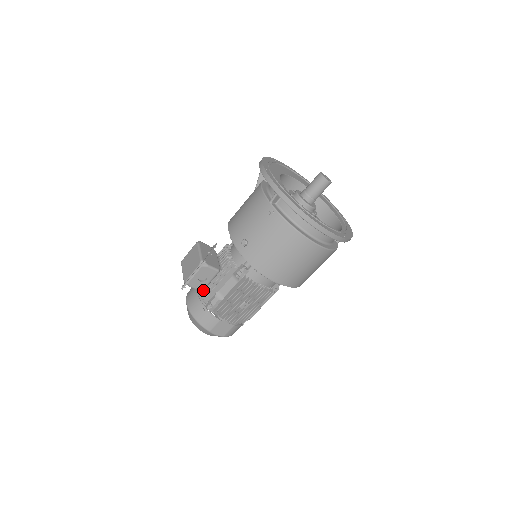
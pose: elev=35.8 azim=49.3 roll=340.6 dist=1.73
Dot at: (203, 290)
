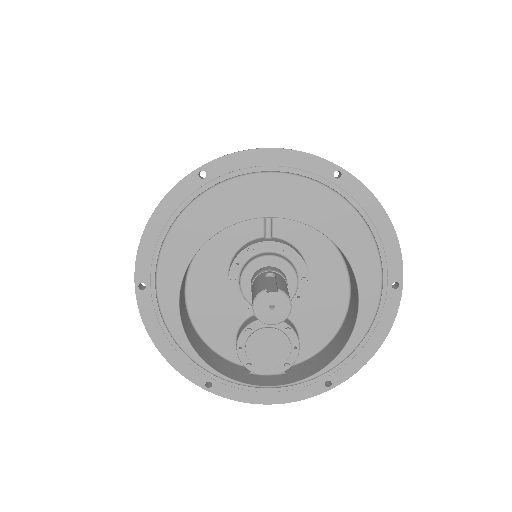
Dot at: occluded
